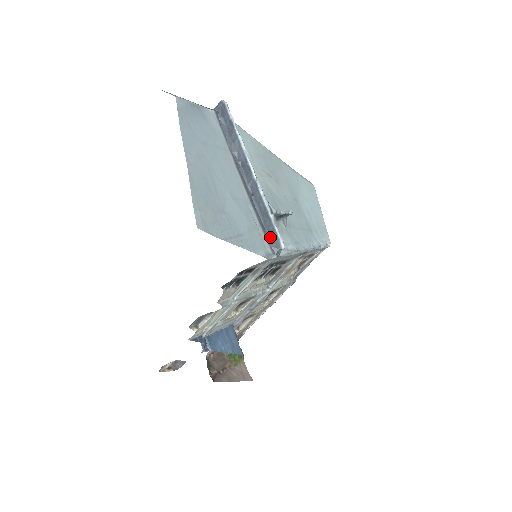
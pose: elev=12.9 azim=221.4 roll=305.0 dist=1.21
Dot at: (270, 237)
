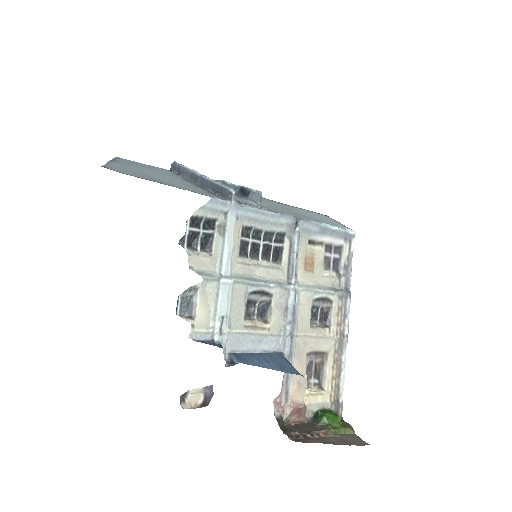
Dot at: (221, 195)
